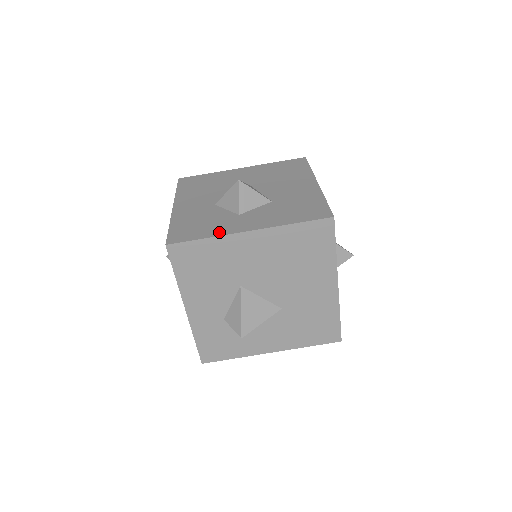
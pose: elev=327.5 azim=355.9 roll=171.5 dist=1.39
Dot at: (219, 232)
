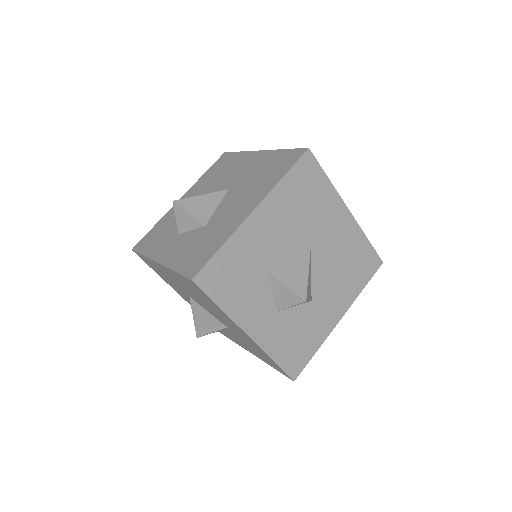
Dot at: (151, 252)
